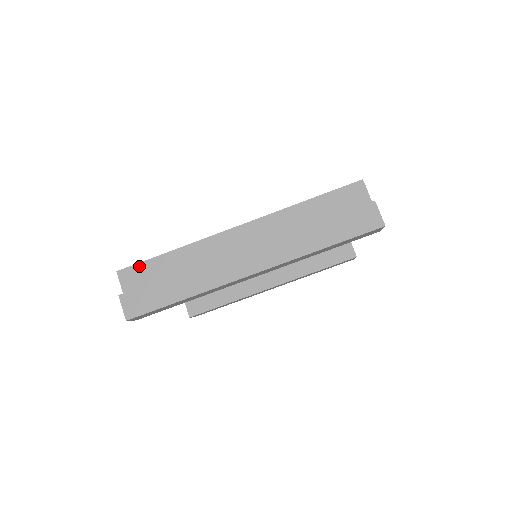
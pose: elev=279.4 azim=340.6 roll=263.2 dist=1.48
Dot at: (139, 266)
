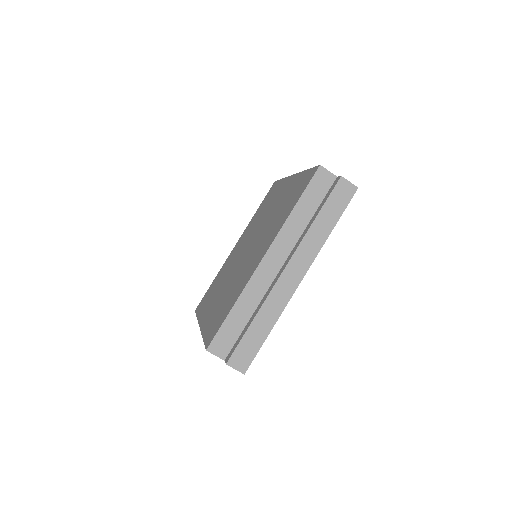
Dot at: (219, 334)
